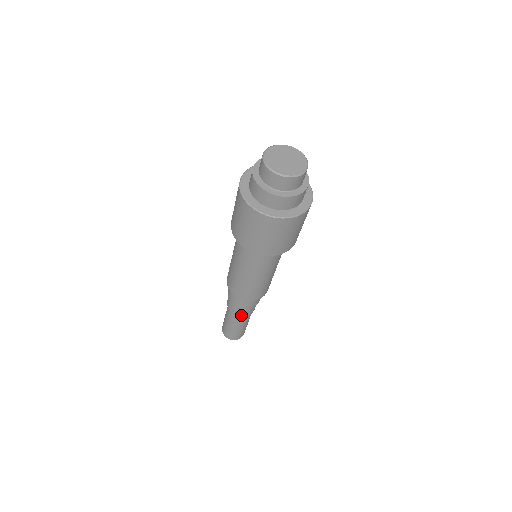
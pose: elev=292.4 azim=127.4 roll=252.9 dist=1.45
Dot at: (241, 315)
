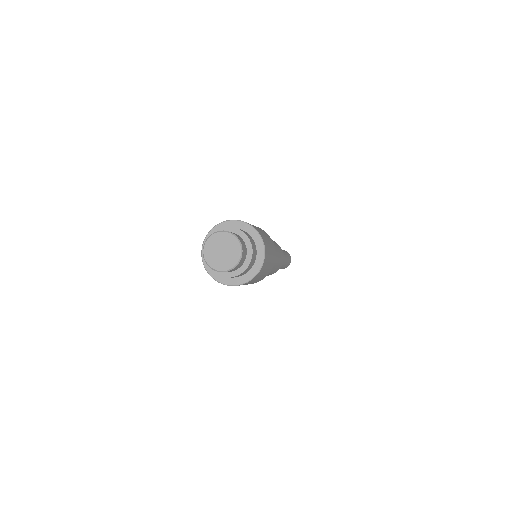
Dot at: occluded
